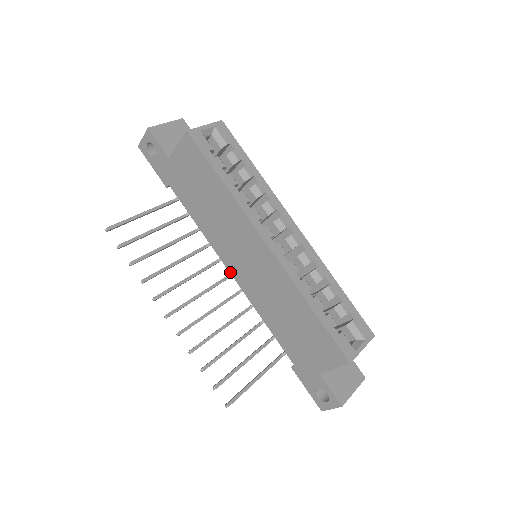
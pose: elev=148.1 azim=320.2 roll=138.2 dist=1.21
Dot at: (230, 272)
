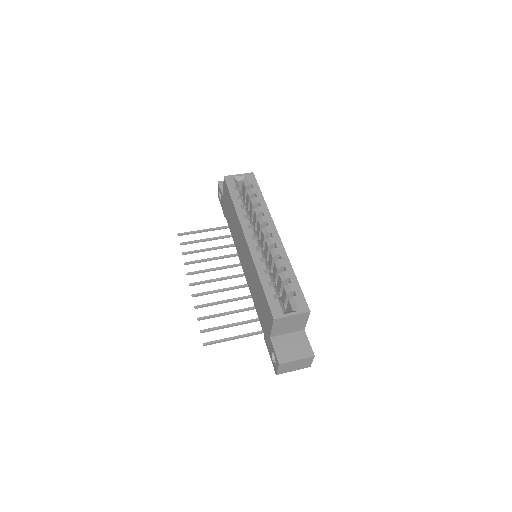
Dot at: (242, 268)
